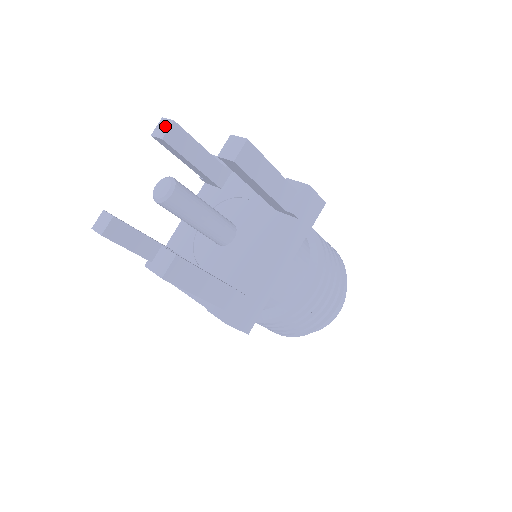
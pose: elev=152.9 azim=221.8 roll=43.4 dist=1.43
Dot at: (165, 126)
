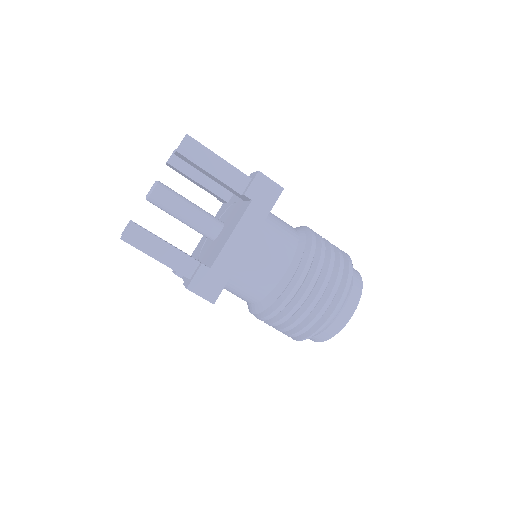
Dot at: occluded
